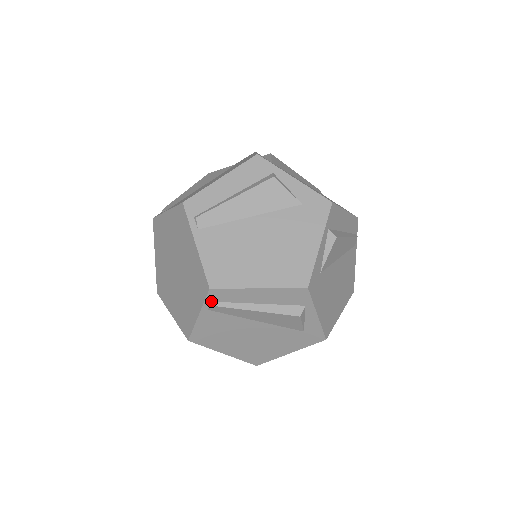
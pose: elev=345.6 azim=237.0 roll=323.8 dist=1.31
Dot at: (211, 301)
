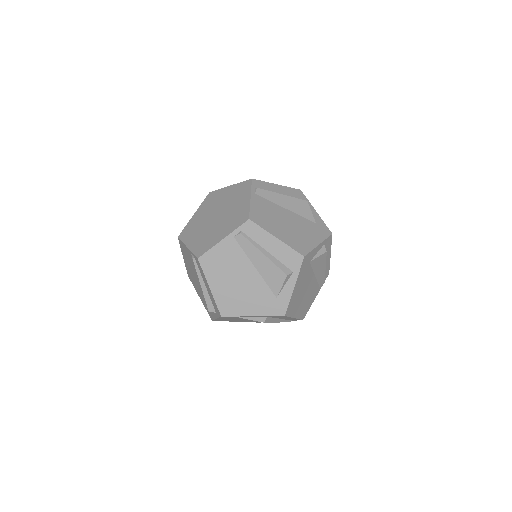
Dot at: (255, 188)
